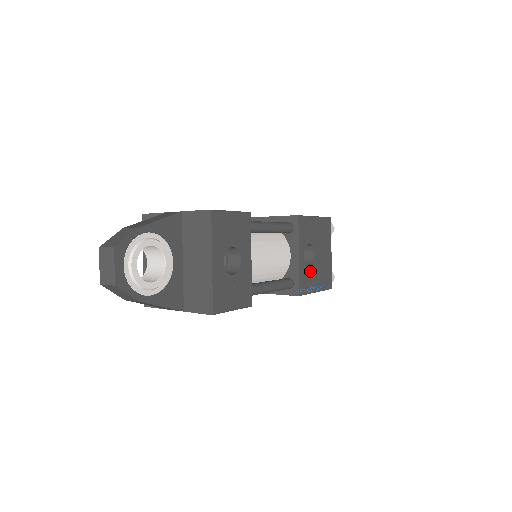
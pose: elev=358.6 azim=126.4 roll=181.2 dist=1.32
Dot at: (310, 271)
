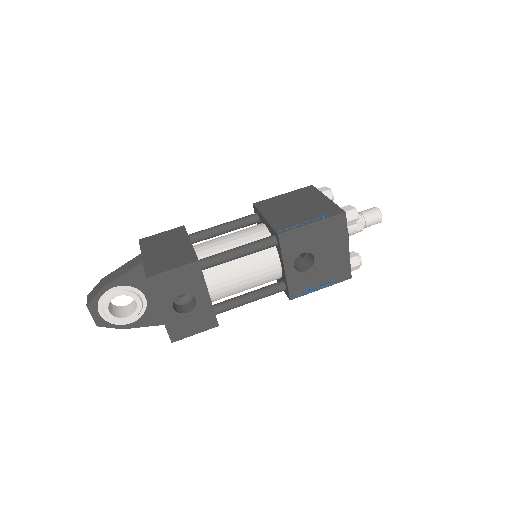
Dot at: (308, 275)
